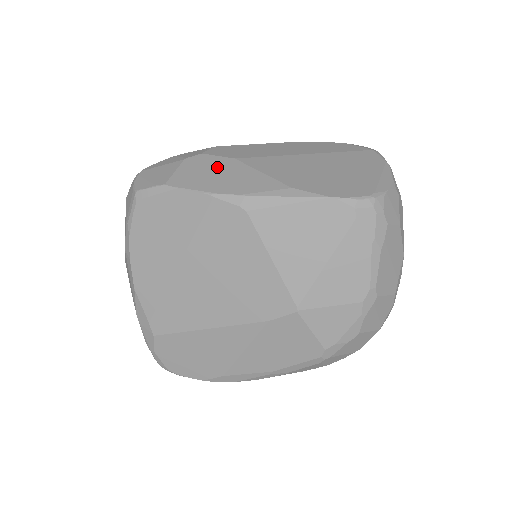
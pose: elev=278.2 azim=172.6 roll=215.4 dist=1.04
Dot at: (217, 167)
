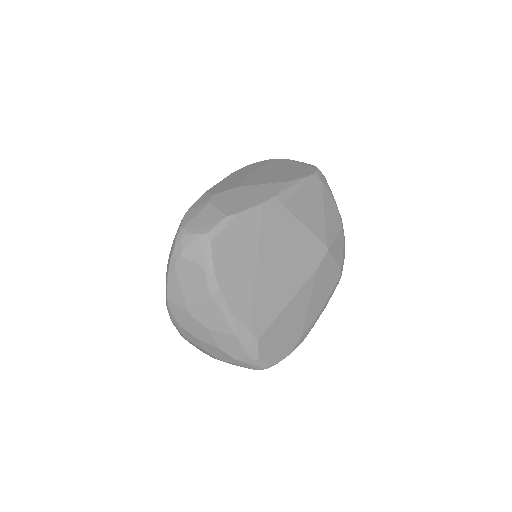
Dot at: (236, 195)
